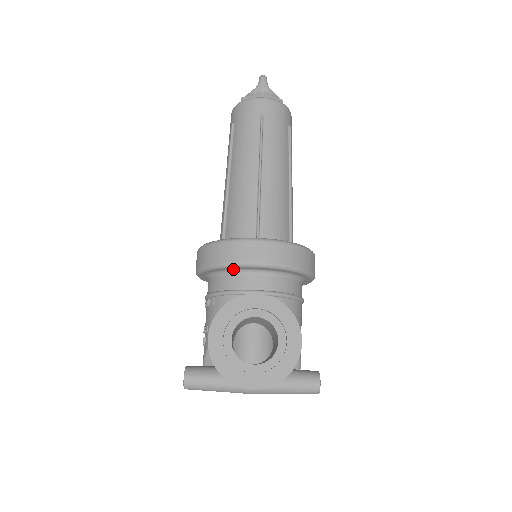
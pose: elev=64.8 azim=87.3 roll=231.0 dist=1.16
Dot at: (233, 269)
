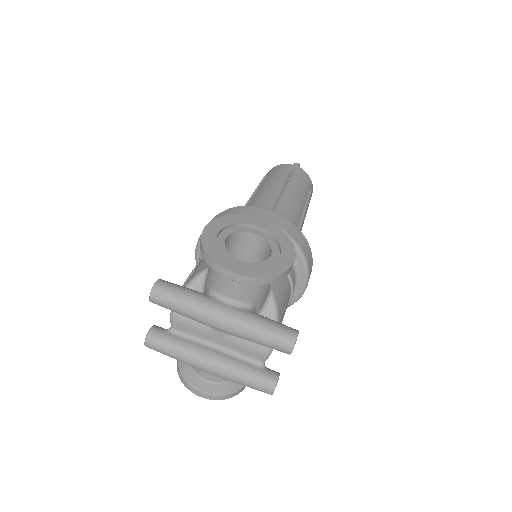
Dot at: occluded
